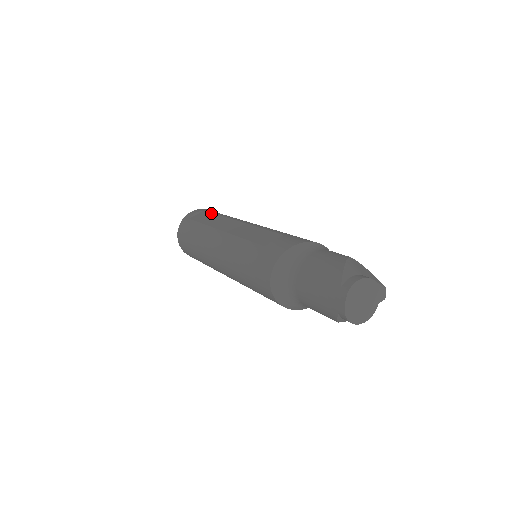
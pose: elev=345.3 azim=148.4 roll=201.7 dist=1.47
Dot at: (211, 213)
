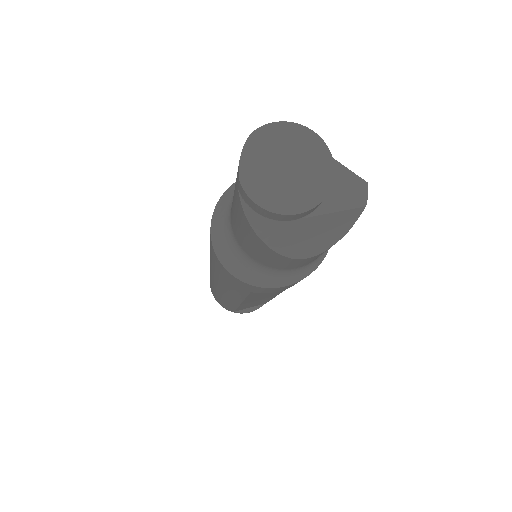
Dot at: occluded
